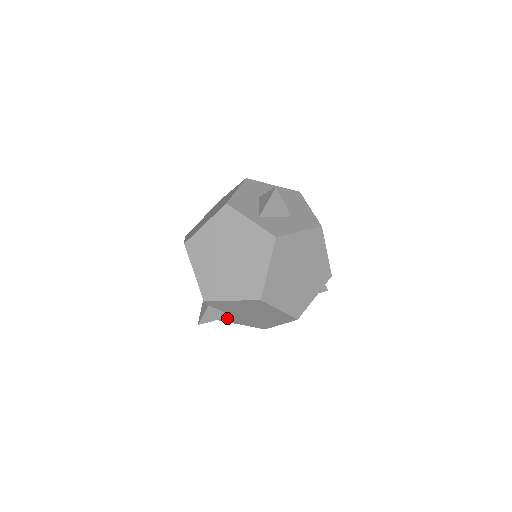
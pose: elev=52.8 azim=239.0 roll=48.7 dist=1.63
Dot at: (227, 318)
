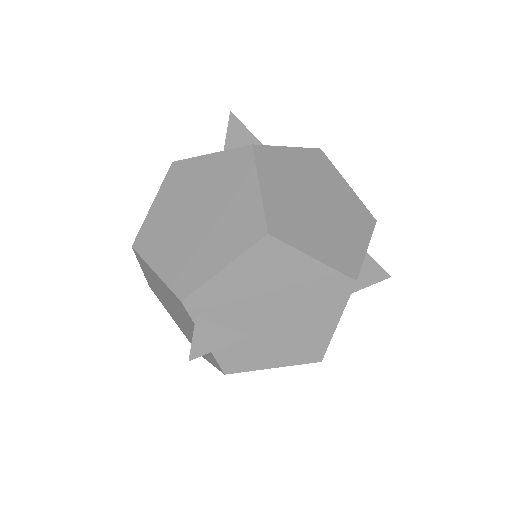
Dot at: (245, 354)
